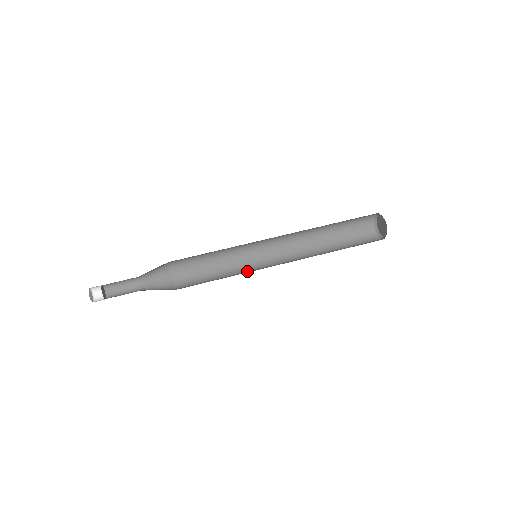
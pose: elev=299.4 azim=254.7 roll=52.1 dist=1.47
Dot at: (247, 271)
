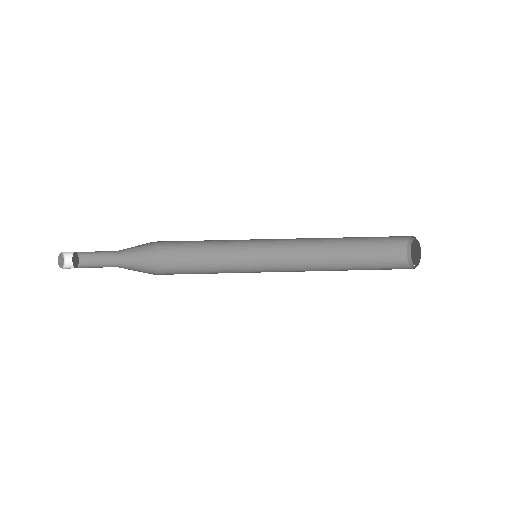
Dot at: (242, 272)
